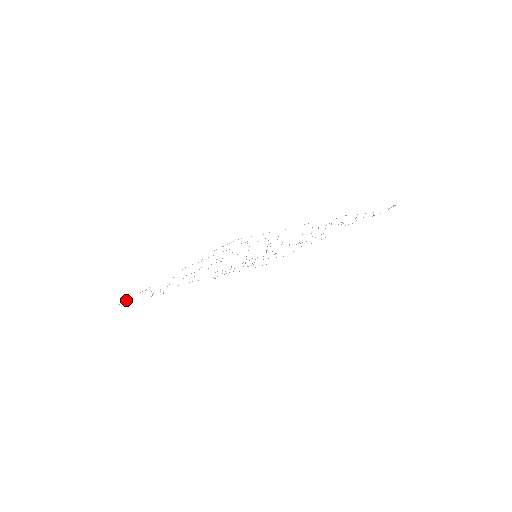
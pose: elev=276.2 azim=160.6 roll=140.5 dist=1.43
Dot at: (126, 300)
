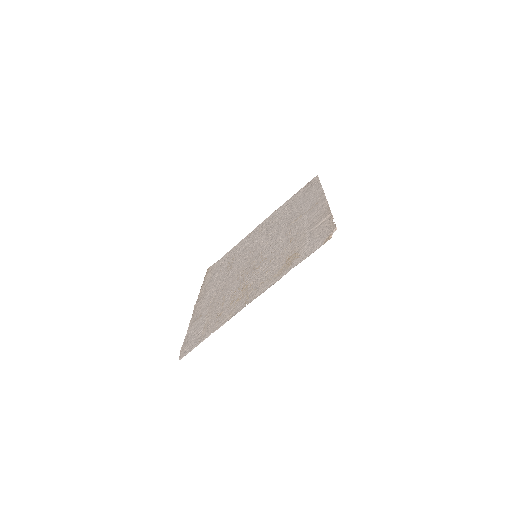
Dot at: occluded
